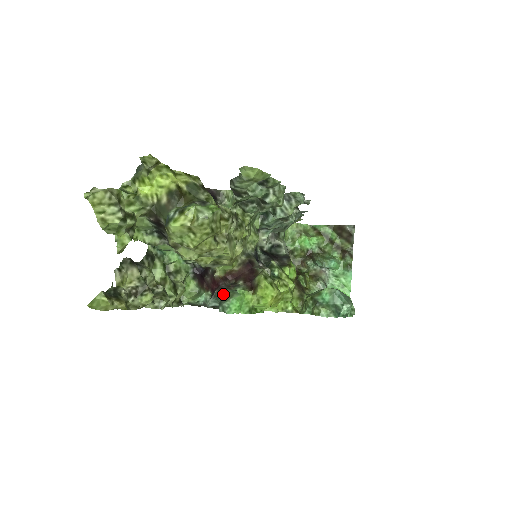
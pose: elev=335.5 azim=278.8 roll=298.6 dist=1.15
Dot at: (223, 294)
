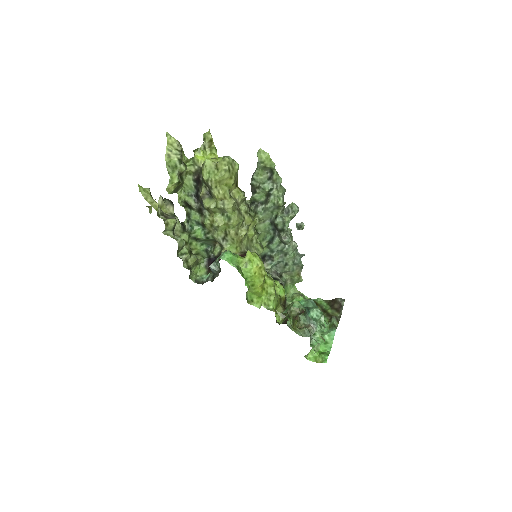
Dot at: occluded
